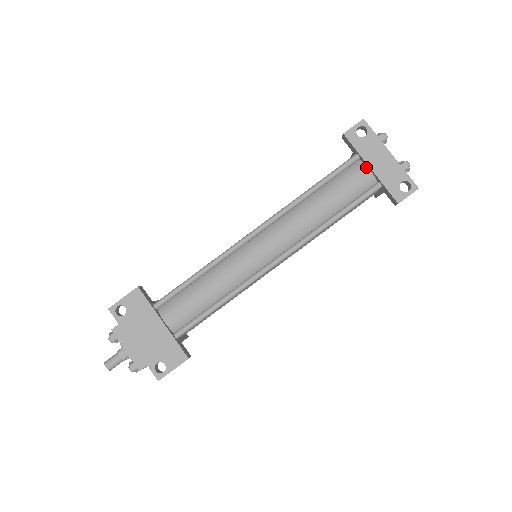
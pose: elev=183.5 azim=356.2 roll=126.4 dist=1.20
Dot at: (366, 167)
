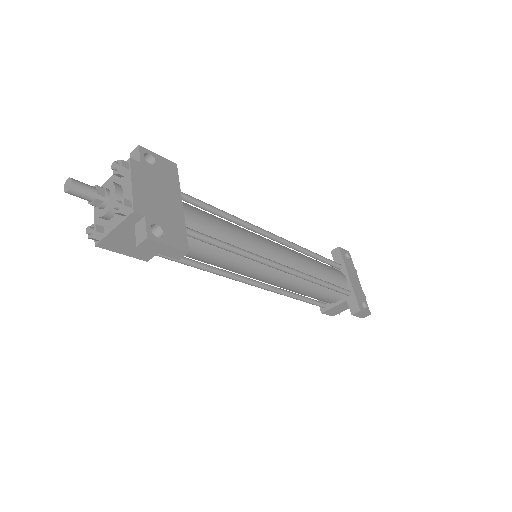
Dot at: (345, 276)
